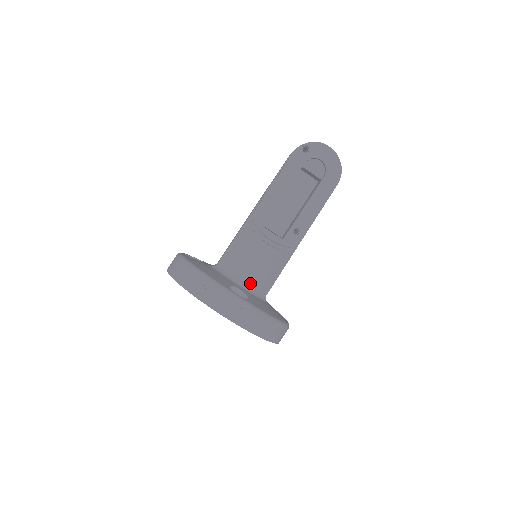
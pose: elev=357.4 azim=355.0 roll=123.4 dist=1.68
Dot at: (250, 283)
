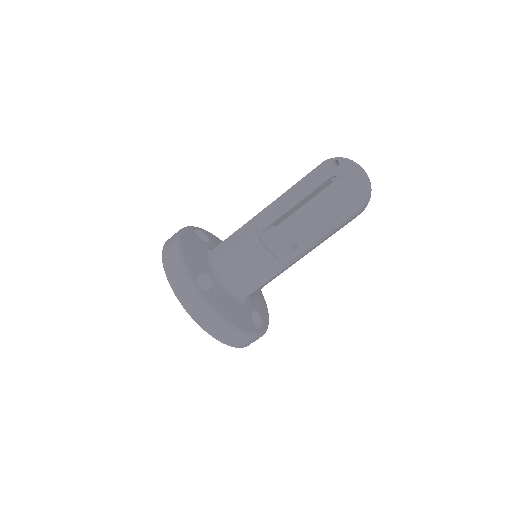
Dot at: (229, 278)
